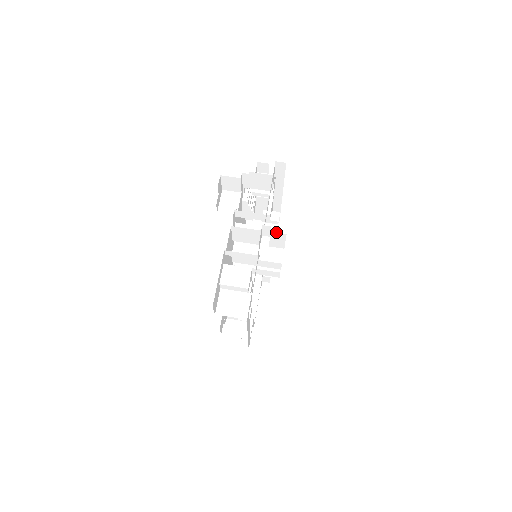
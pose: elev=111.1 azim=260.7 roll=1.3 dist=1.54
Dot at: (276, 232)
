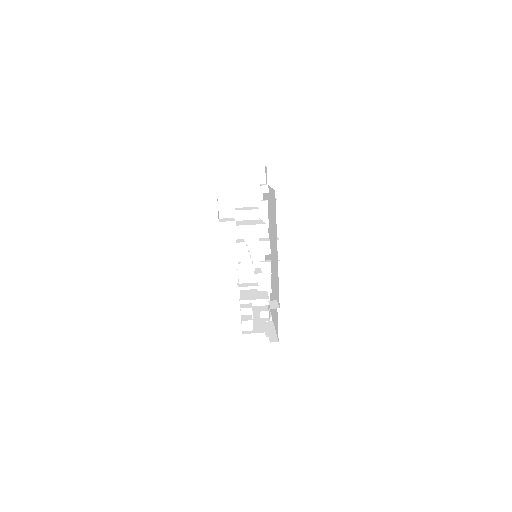
Dot at: occluded
